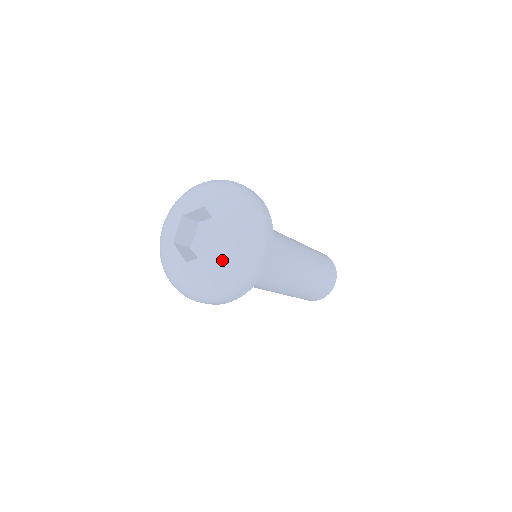
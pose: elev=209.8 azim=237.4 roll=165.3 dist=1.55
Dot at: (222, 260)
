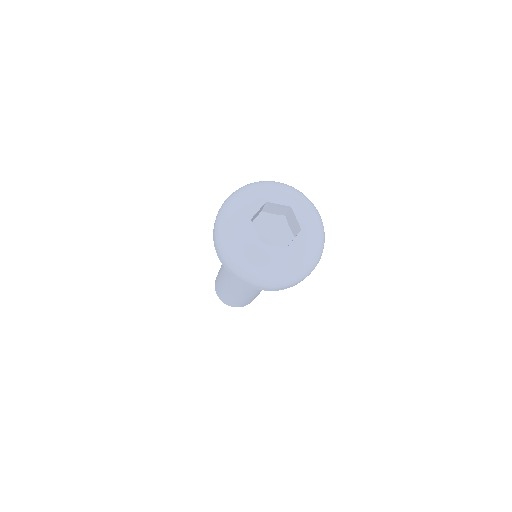
Dot at: (296, 258)
